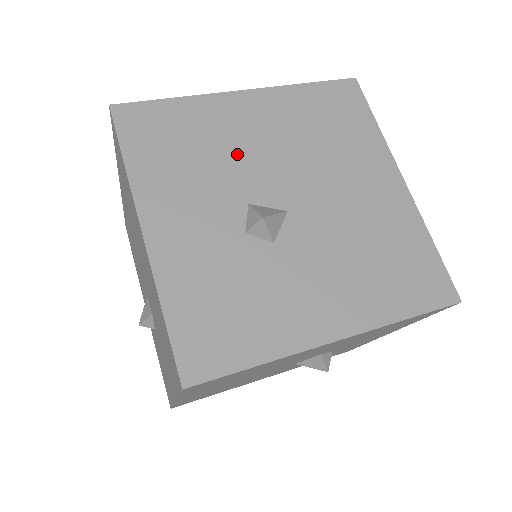
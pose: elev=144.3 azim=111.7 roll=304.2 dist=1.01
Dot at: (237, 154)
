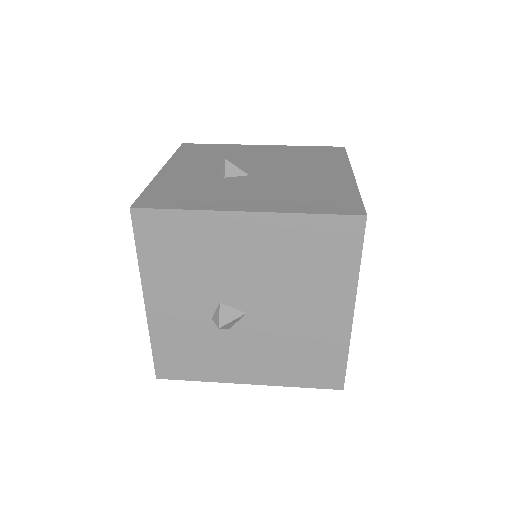
Dot at: (222, 267)
